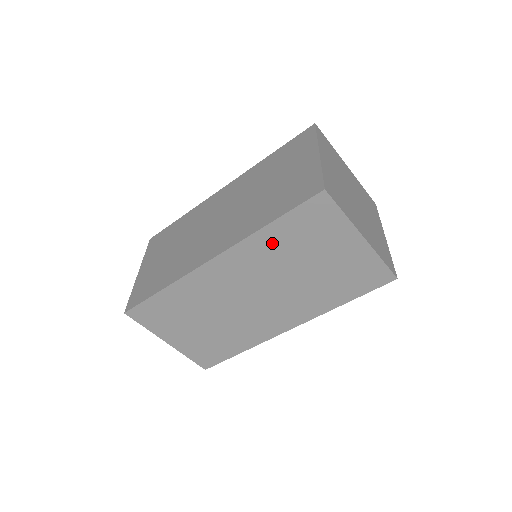
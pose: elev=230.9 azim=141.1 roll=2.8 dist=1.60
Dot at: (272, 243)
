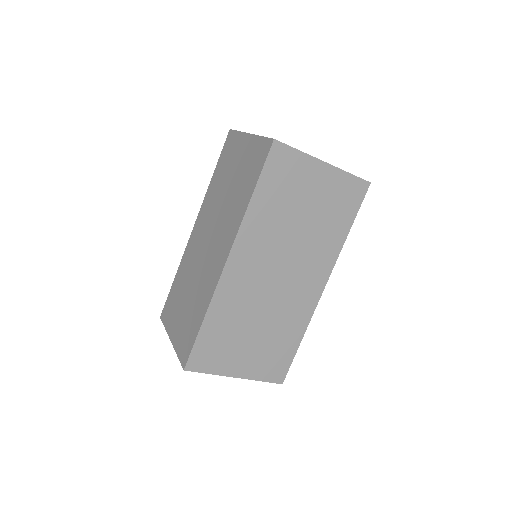
Dot at: (264, 212)
